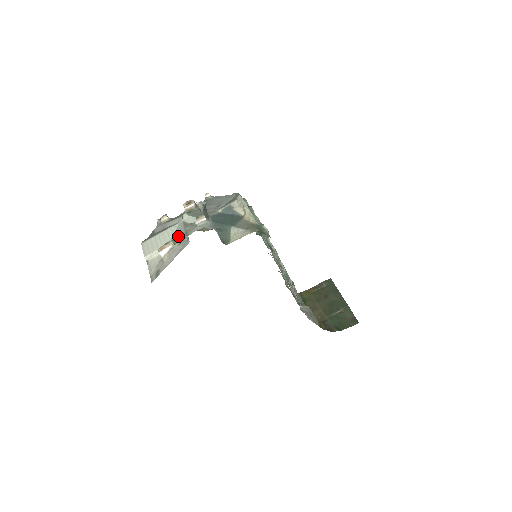
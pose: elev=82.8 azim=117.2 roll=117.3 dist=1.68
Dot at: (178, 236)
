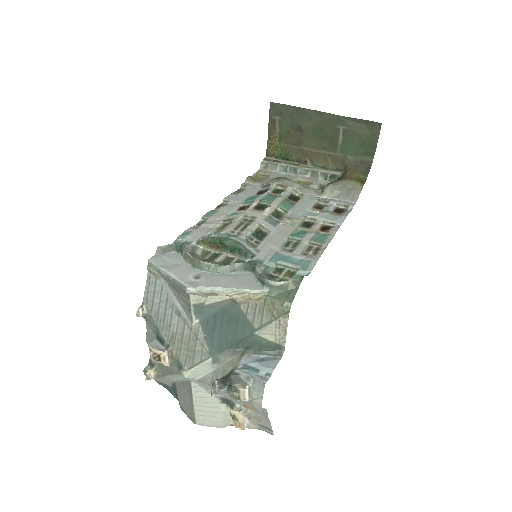
Dot at: (224, 397)
